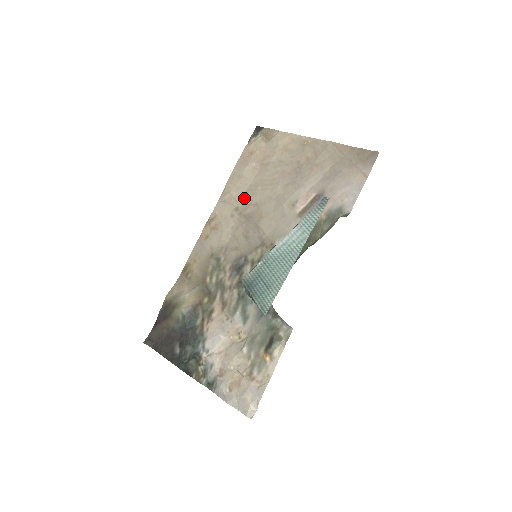
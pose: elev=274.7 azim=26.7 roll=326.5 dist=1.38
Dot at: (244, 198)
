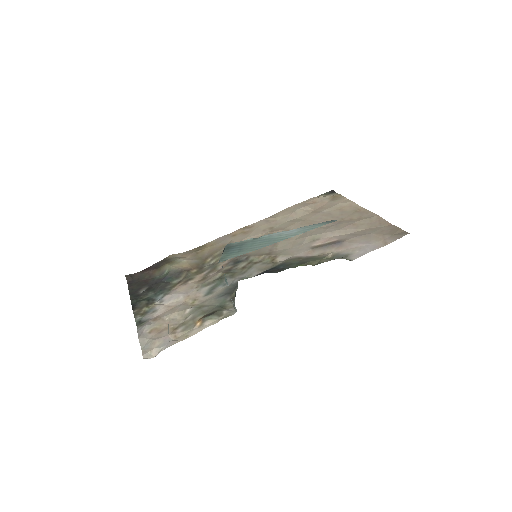
Dot at: (283, 224)
